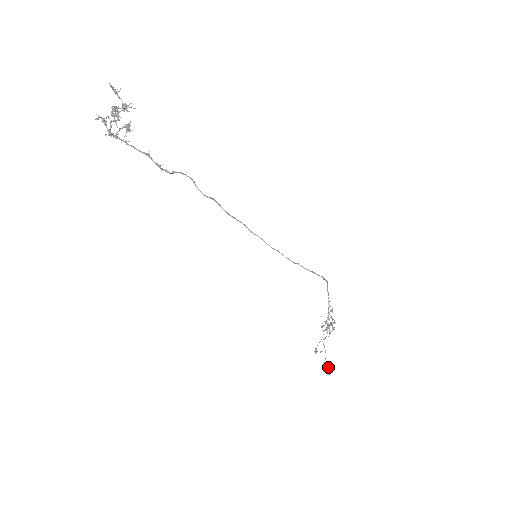
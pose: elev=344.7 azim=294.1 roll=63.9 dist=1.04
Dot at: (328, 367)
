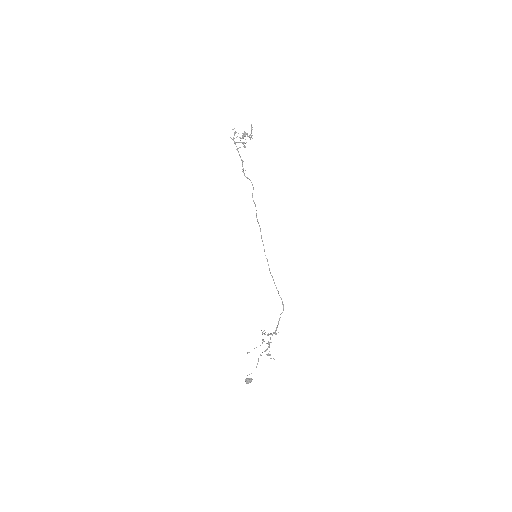
Dot at: occluded
